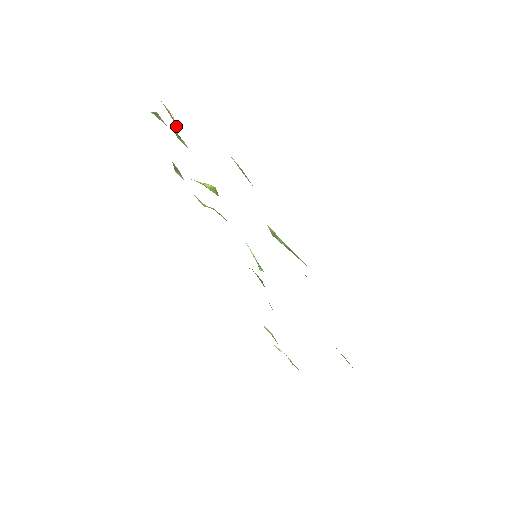
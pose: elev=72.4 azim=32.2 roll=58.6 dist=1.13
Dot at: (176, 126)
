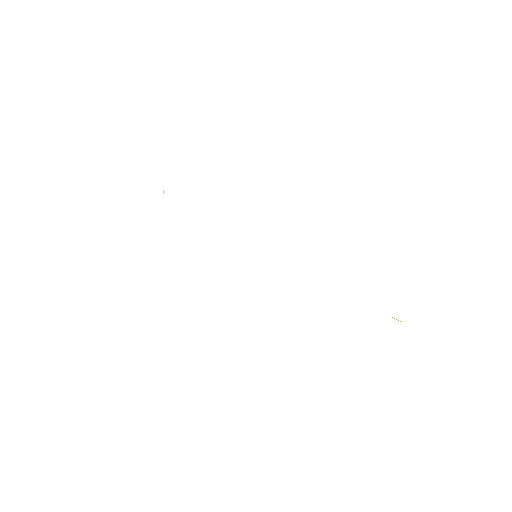
Dot at: (163, 192)
